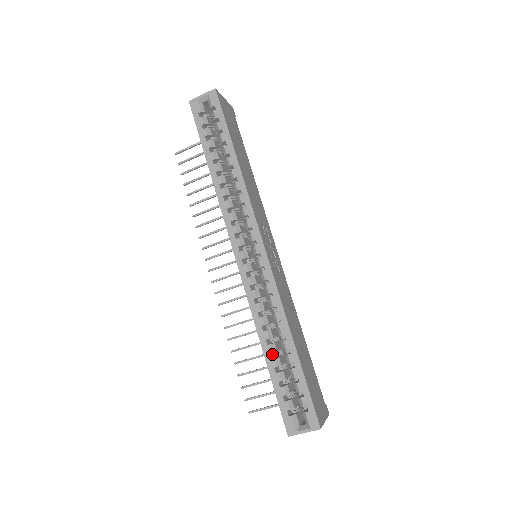
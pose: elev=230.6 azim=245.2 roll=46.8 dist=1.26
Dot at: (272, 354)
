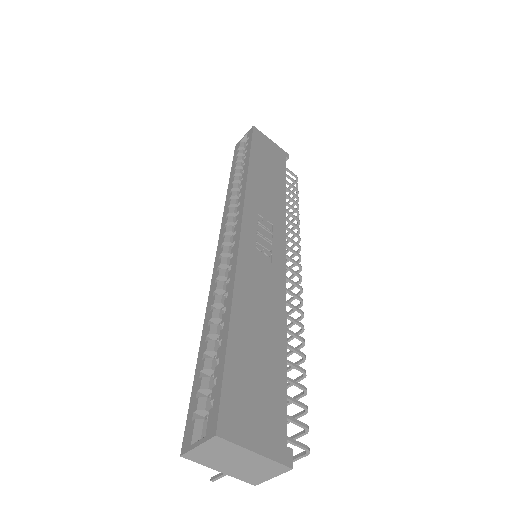
Dot at: occluded
